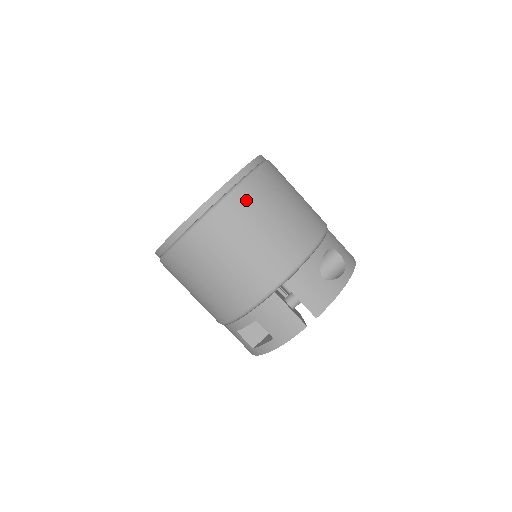
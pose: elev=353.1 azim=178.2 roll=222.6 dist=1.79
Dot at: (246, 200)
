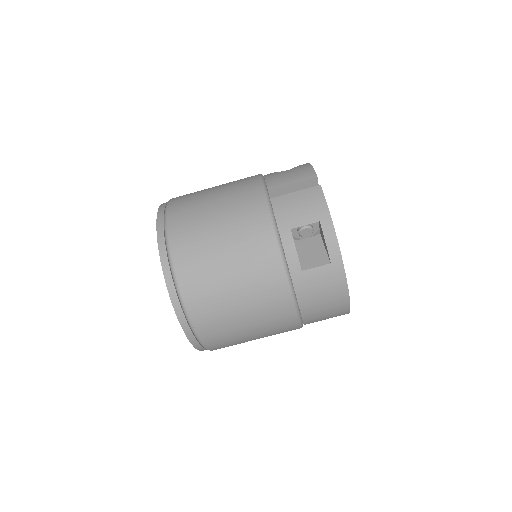
Dot at: (182, 199)
